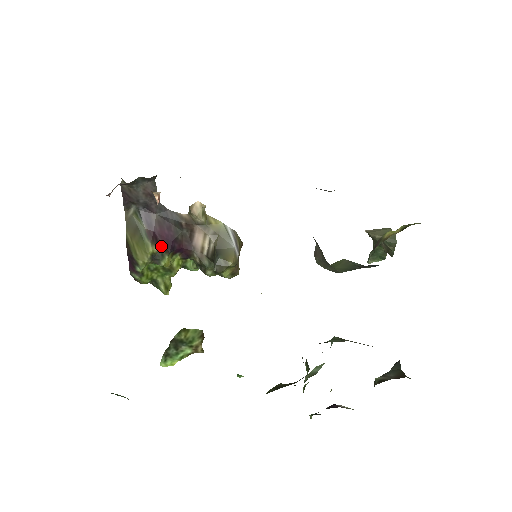
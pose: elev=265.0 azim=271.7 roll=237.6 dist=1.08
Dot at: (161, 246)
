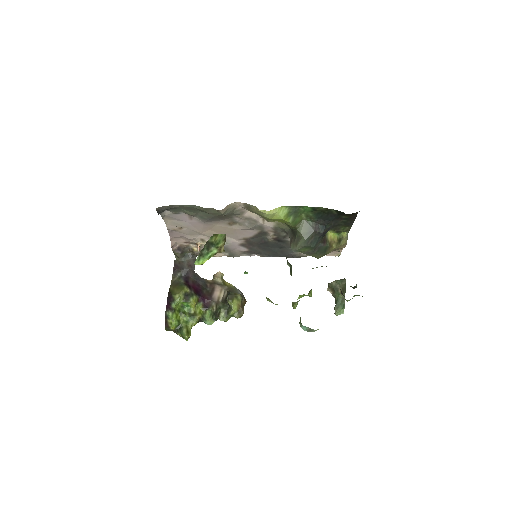
Dot at: (192, 290)
